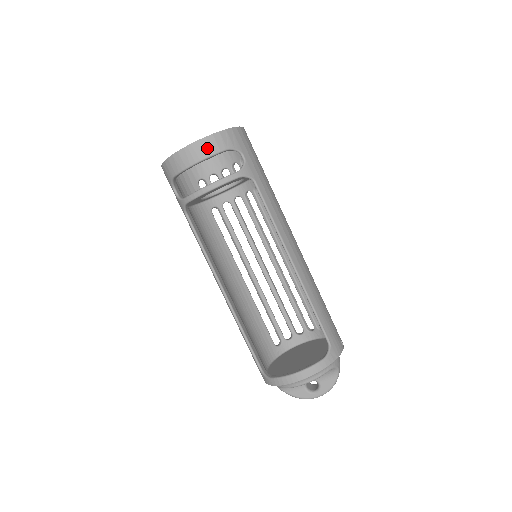
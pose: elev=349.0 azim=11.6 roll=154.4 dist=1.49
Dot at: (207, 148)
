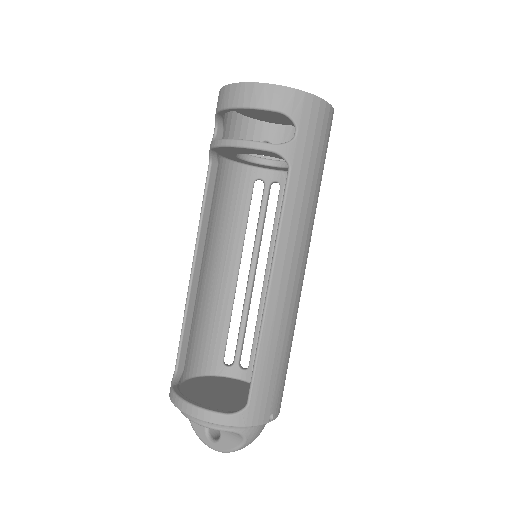
Dot at: (259, 97)
